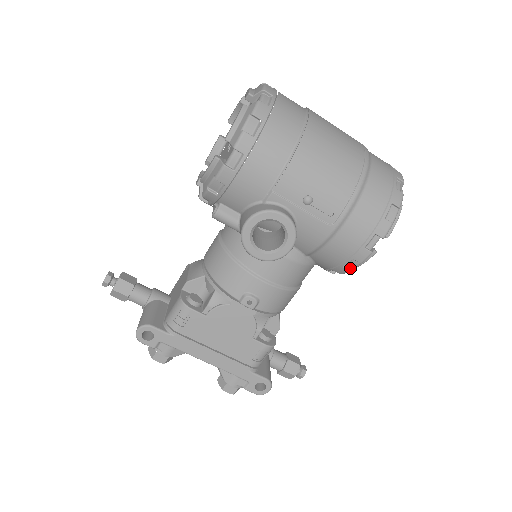
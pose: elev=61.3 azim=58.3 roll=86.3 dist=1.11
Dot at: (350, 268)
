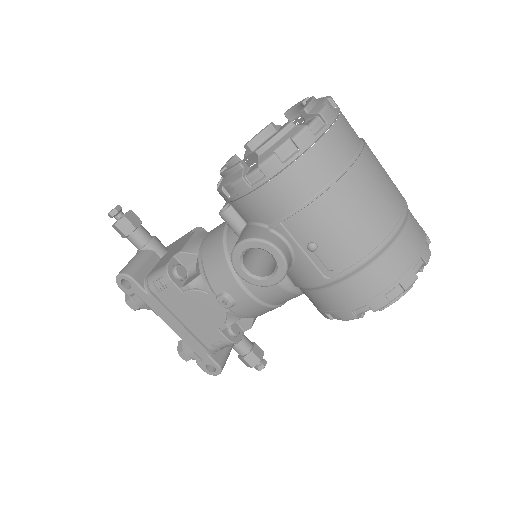
Dot at: (333, 317)
